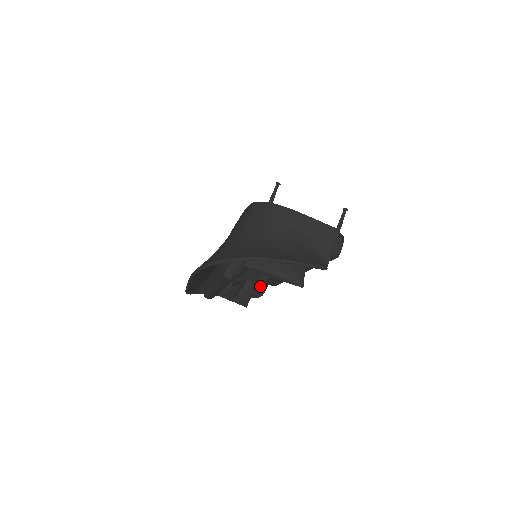
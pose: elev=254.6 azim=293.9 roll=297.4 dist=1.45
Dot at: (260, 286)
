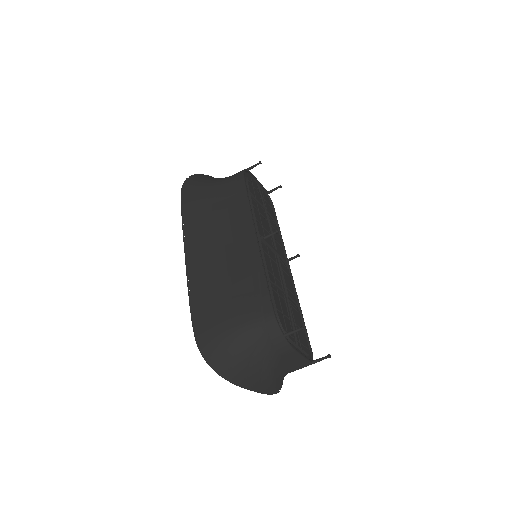
Dot at: occluded
